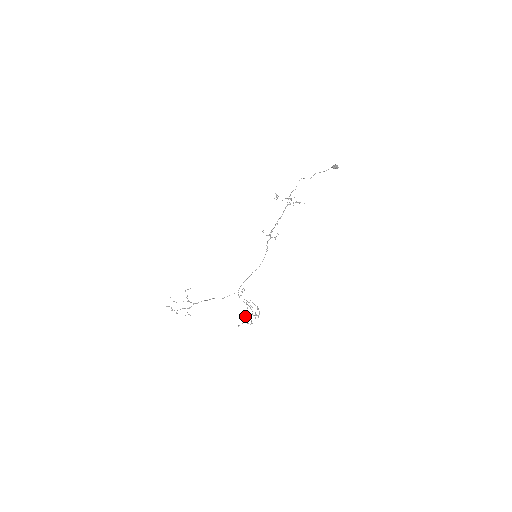
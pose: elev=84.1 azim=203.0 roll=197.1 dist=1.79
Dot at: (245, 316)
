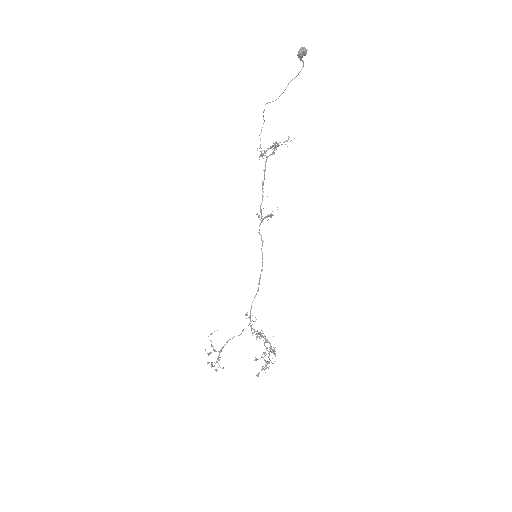
Dot at: (263, 357)
